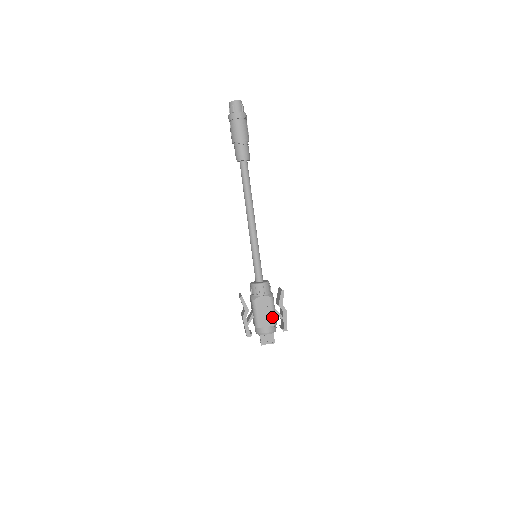
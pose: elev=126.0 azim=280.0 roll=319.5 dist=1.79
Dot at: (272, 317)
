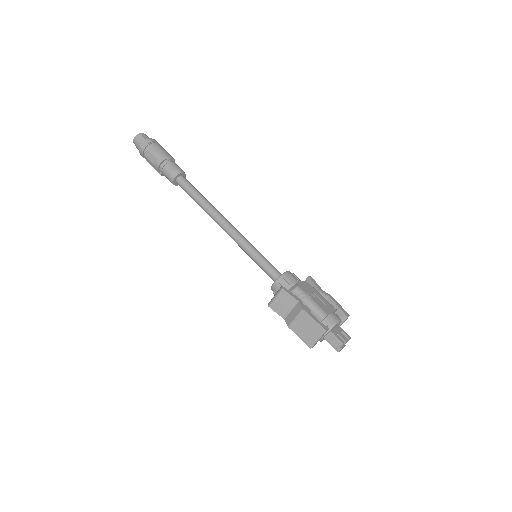
Dot at: (327, 301)
